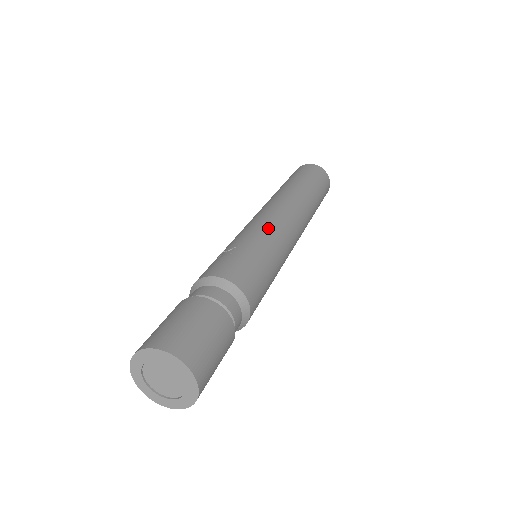
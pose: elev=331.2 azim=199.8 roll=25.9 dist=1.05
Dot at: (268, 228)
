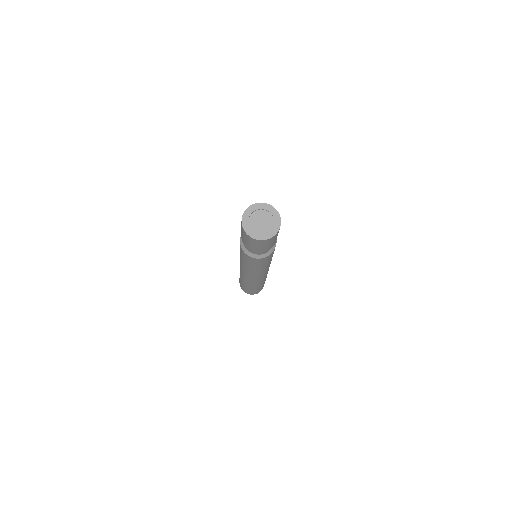
Dot at: occluded
